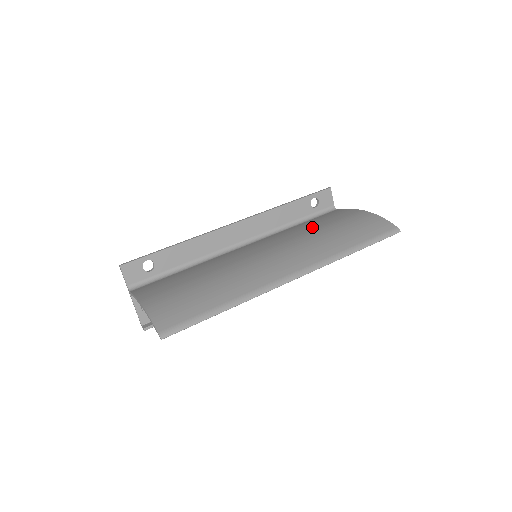
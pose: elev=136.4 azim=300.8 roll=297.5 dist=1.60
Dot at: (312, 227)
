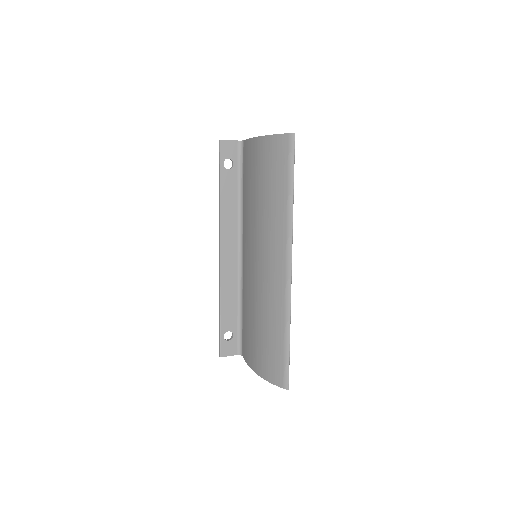
Dot at: (252, 197)
